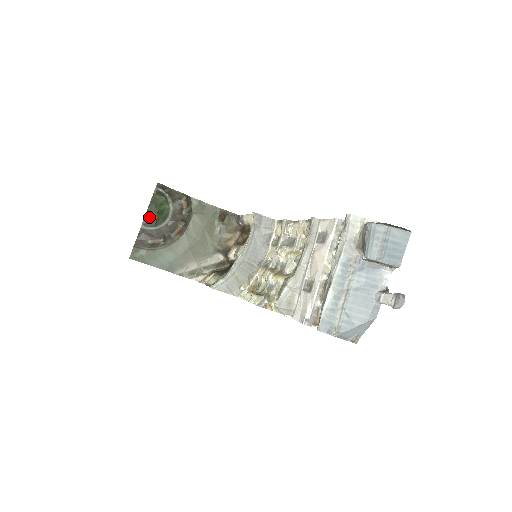
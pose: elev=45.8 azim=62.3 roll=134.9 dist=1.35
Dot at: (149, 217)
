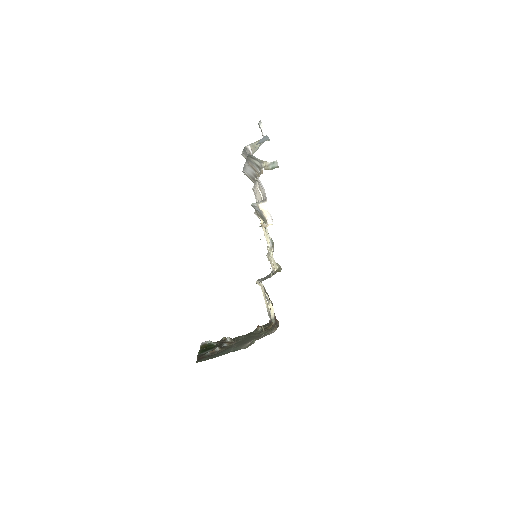
Dot at: (202, 351)
